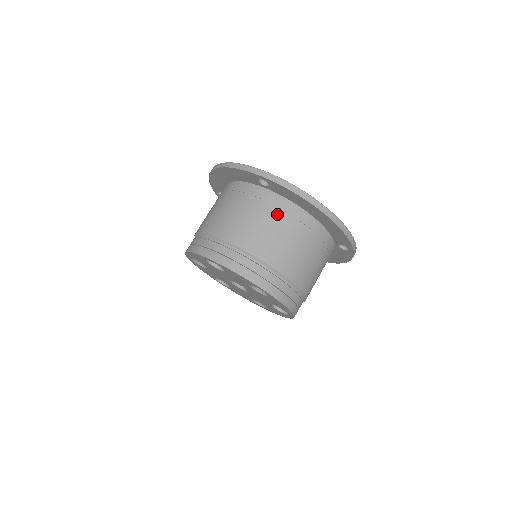
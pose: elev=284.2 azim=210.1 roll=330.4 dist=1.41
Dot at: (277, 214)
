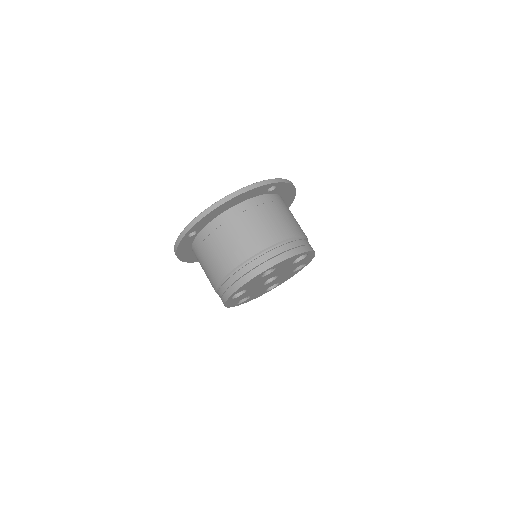
Dot at: (217, 235)
